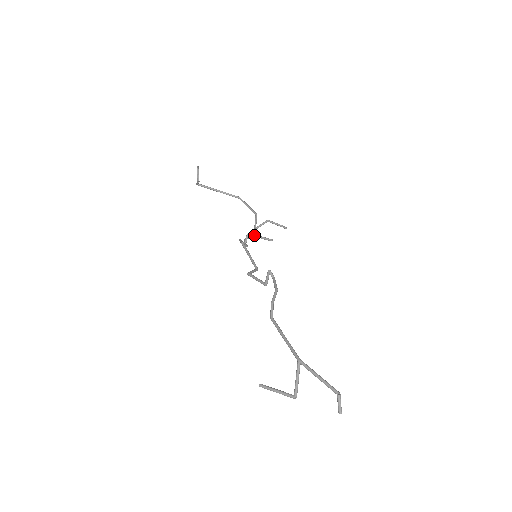
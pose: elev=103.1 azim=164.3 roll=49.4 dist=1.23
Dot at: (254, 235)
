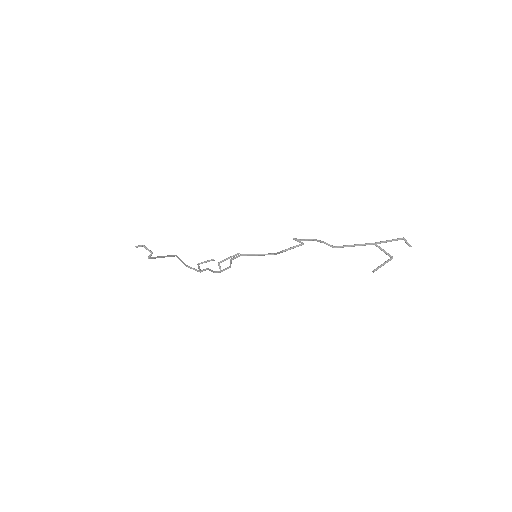
Dot at: (224, 259)
